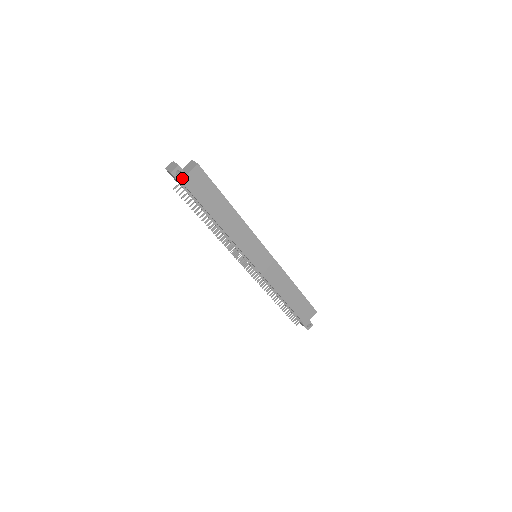
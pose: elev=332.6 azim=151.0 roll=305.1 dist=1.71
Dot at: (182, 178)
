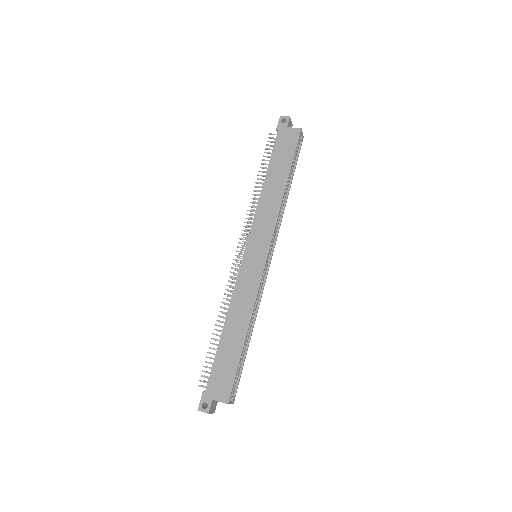
Dot at: (282, 126)
